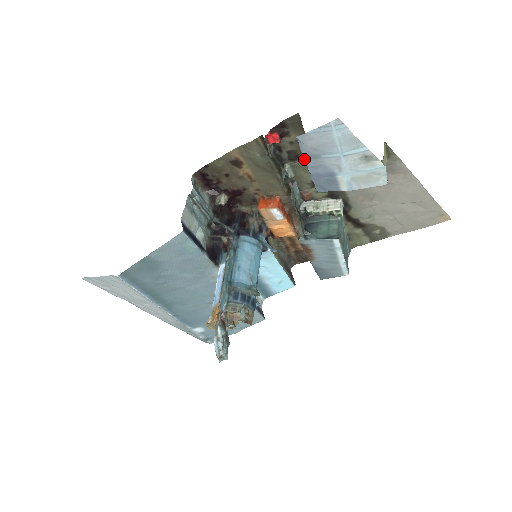
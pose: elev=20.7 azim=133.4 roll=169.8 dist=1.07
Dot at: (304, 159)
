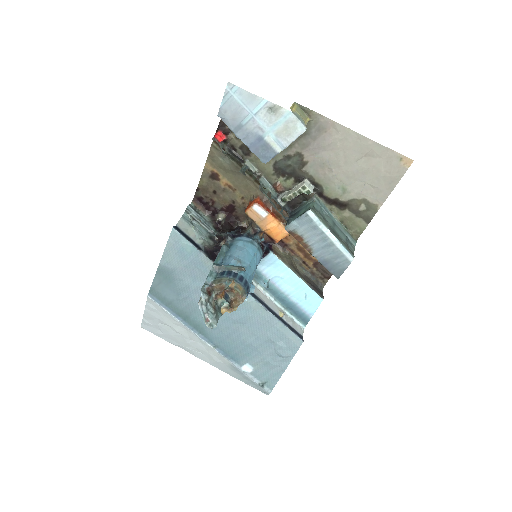
Dot at: (235, 134)
